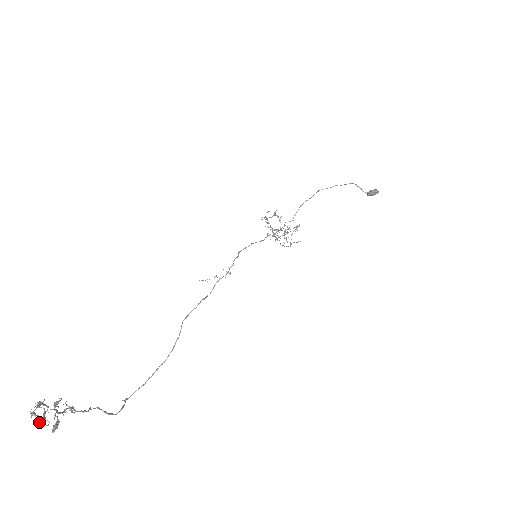
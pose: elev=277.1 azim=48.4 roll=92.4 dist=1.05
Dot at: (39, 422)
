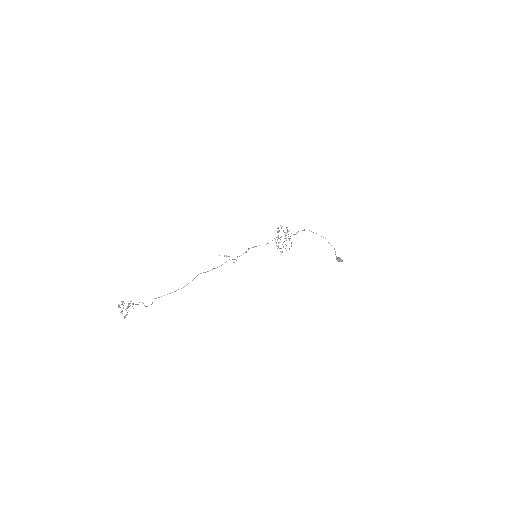
Dot at: (121, 312)
